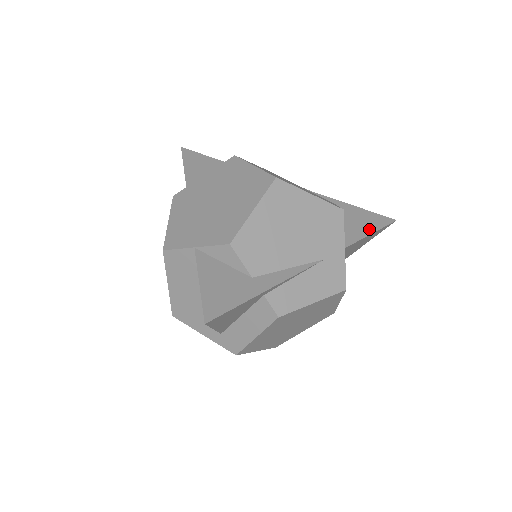
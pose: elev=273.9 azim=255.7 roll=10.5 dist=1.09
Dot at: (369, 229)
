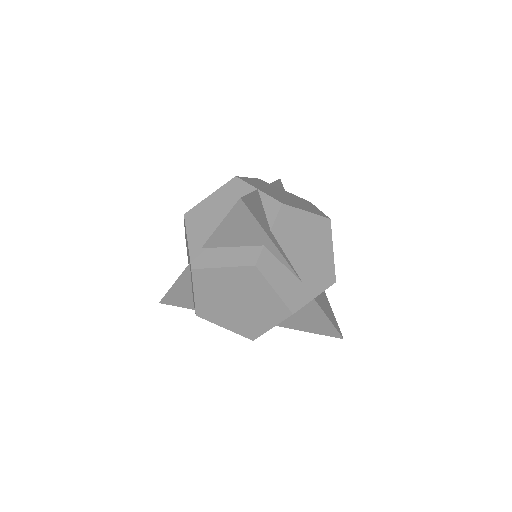
Dot at: (330, 317)
